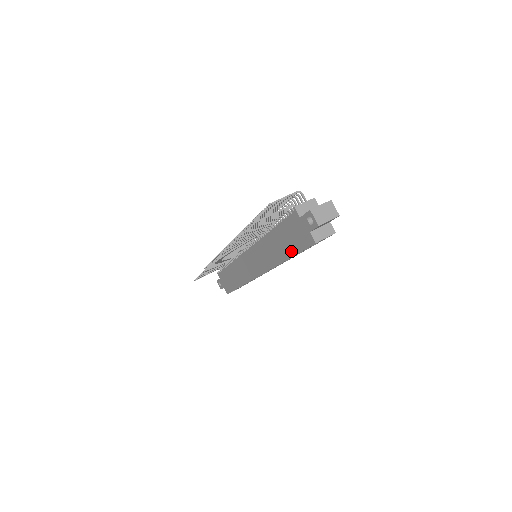
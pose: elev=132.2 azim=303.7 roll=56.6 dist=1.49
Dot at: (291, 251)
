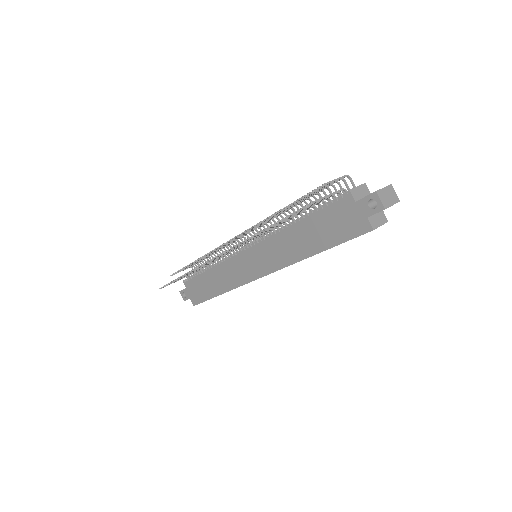
Dot at: (327, 243)
